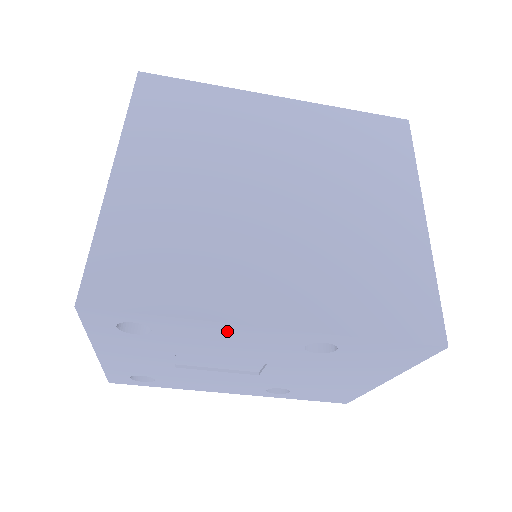
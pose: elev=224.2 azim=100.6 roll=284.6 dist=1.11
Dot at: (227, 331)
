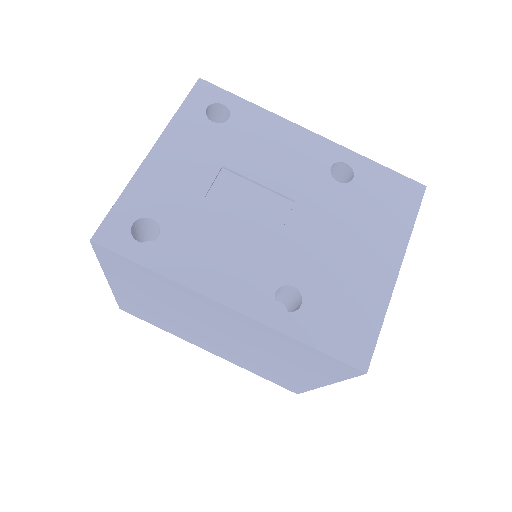
Dot at: (282, 131)
